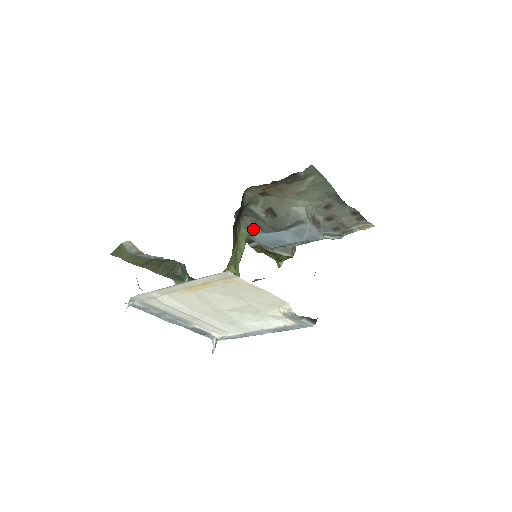
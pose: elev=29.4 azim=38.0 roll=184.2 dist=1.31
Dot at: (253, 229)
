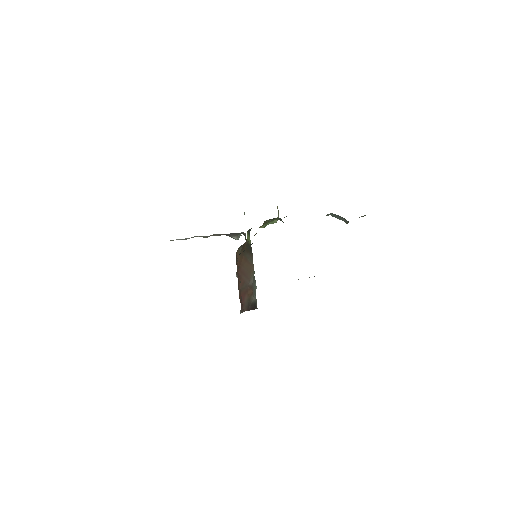
Dot at: occluded
